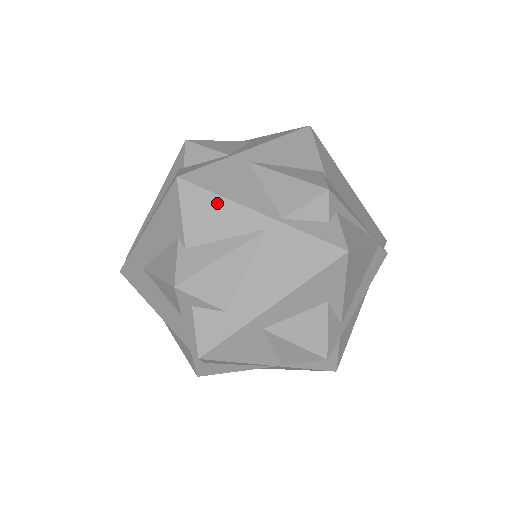
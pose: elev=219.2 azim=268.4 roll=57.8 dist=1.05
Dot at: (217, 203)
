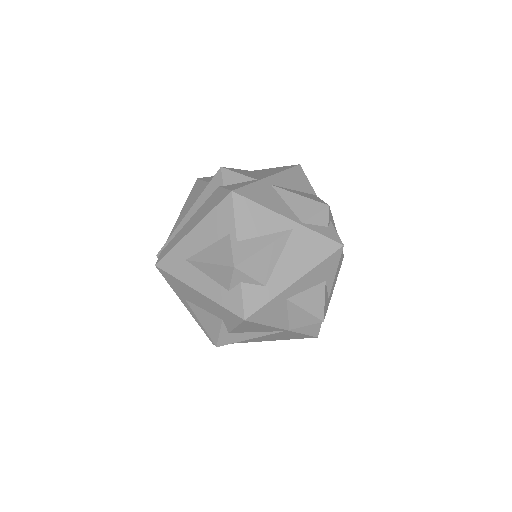
Dot at: (260, 210)
